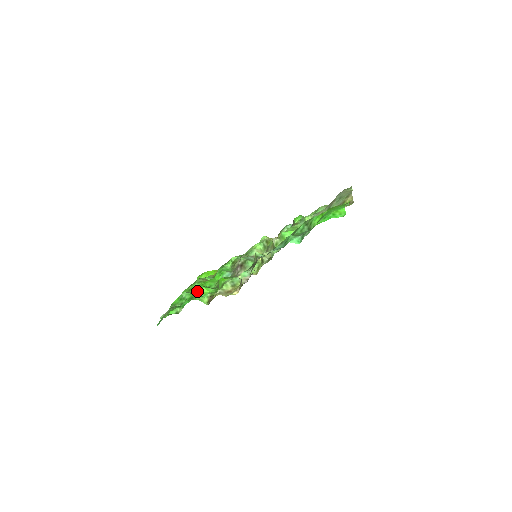
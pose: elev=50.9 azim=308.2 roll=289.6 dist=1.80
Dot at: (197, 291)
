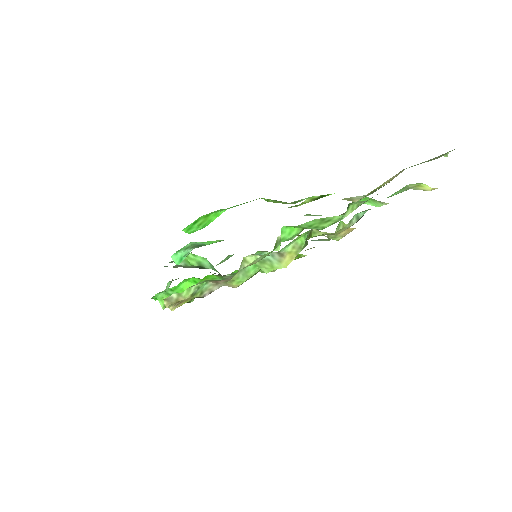
Dot at: (179, 283)
